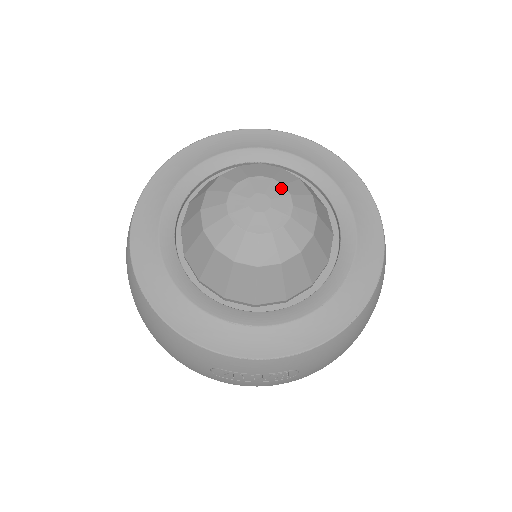
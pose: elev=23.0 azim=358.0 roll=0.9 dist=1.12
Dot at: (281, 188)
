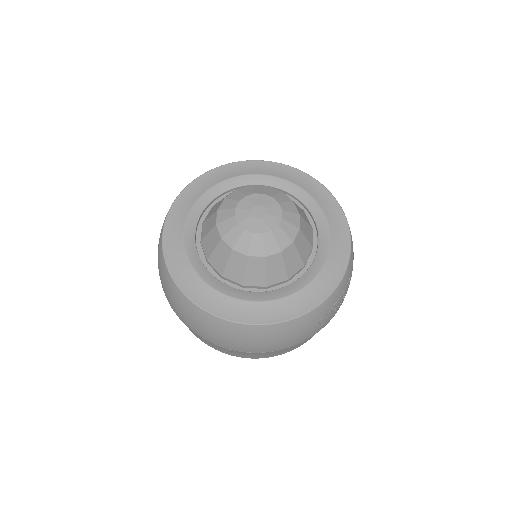
Dot at: (256, 196)
